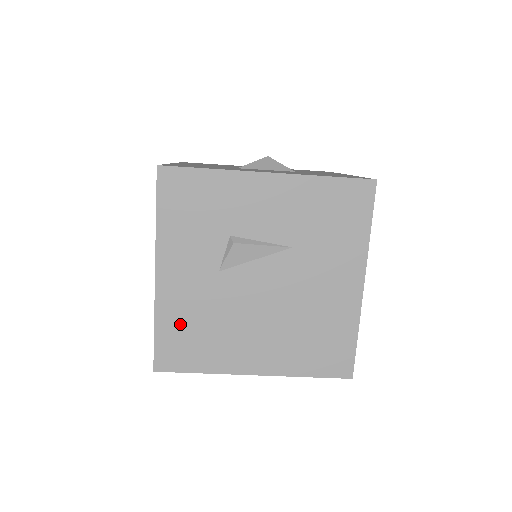
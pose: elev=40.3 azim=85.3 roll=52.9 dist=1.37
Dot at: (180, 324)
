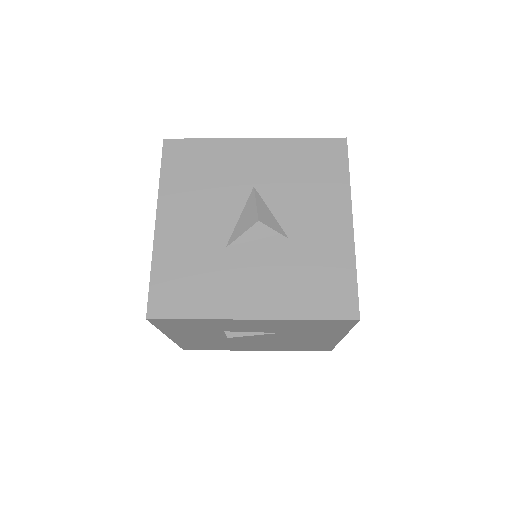
Dot at: (196, 344)
